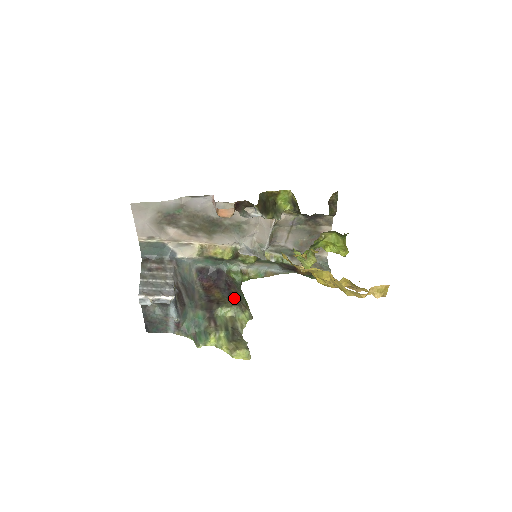
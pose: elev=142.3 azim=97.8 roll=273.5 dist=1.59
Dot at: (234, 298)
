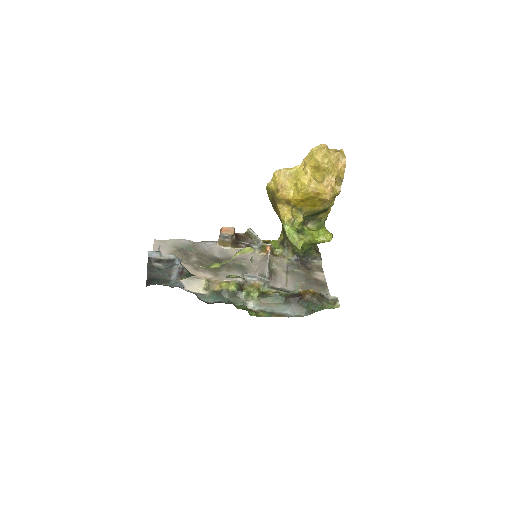
Dot at: occluded
